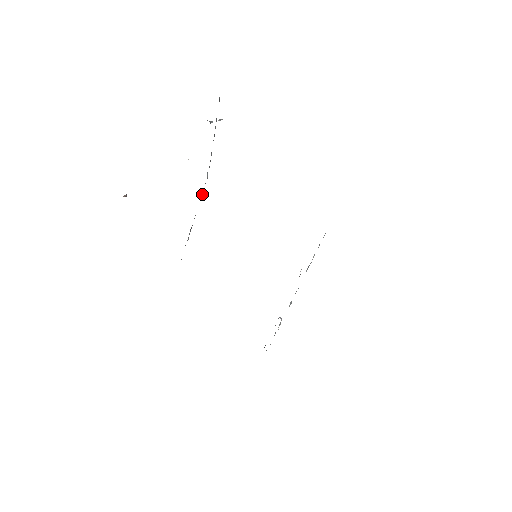
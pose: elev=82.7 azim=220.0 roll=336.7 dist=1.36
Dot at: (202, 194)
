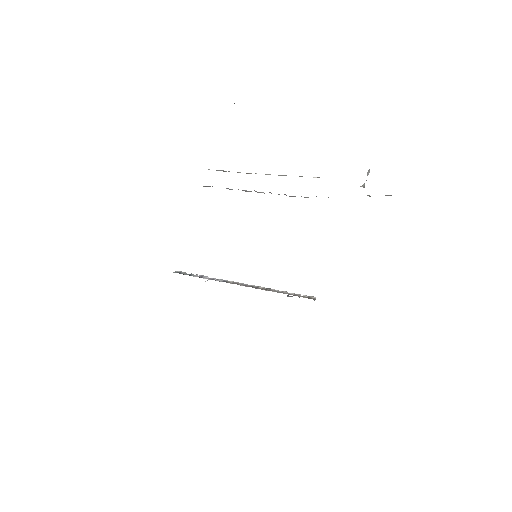
Dot at: occluded
